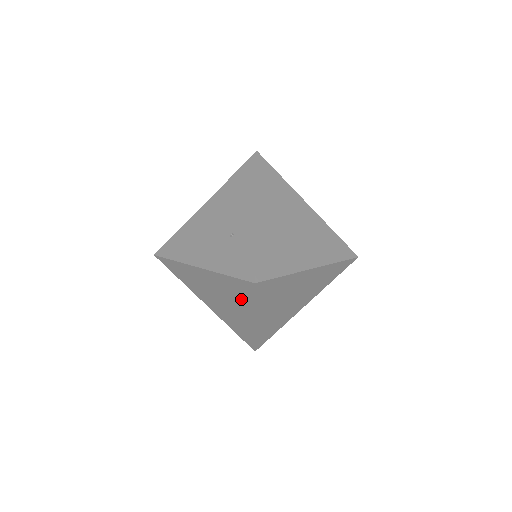
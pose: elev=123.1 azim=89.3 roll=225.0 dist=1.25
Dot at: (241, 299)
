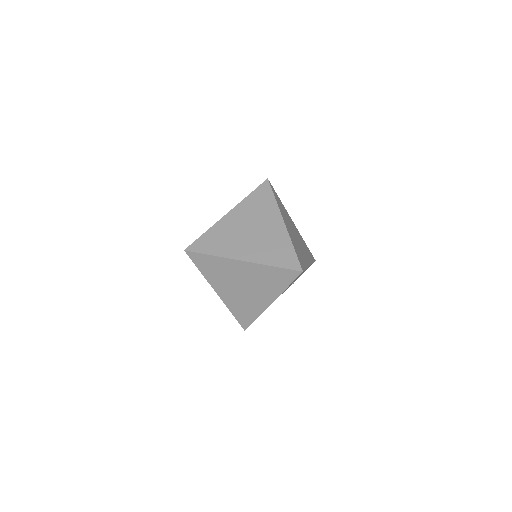
Dot at: occluded
